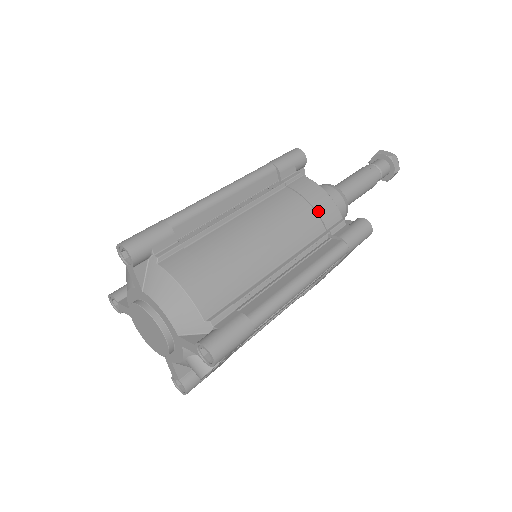
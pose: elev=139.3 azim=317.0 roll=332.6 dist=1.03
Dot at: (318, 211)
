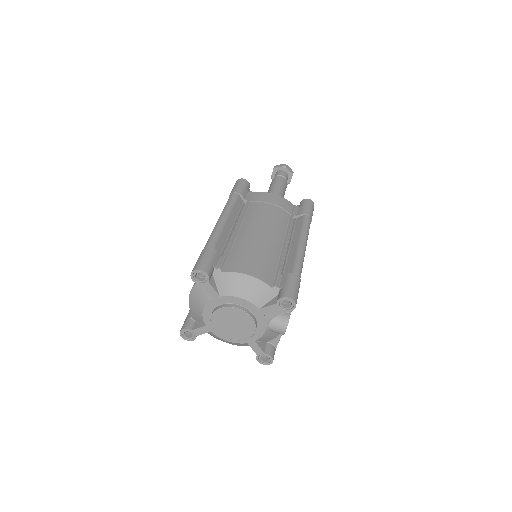
Dot at: (279, 206)
